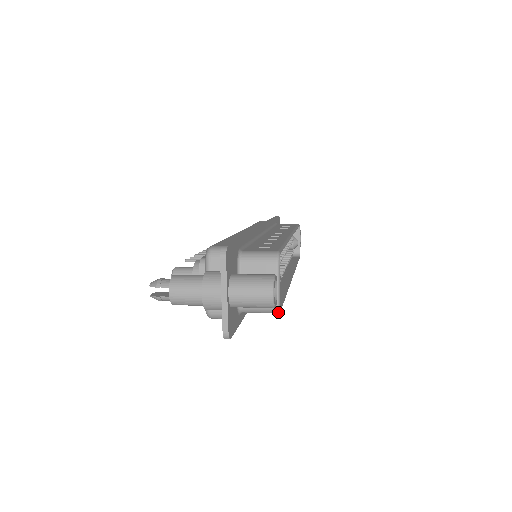
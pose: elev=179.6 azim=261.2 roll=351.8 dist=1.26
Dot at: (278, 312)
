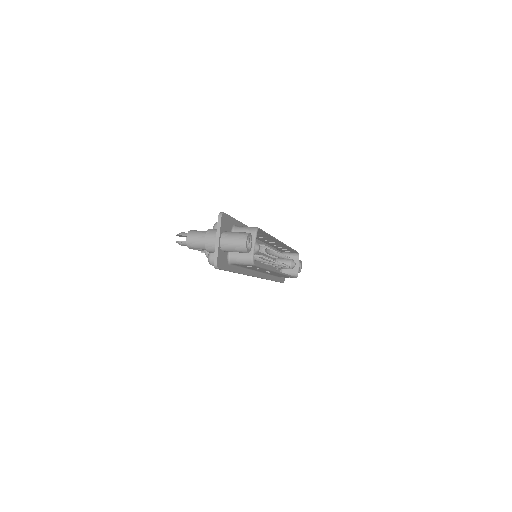
Dot at: (252, 264)
